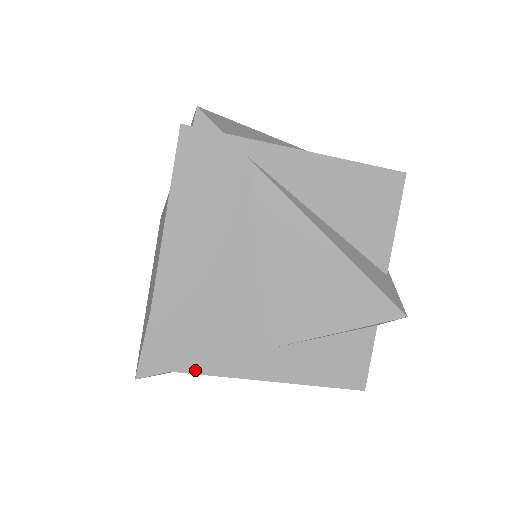
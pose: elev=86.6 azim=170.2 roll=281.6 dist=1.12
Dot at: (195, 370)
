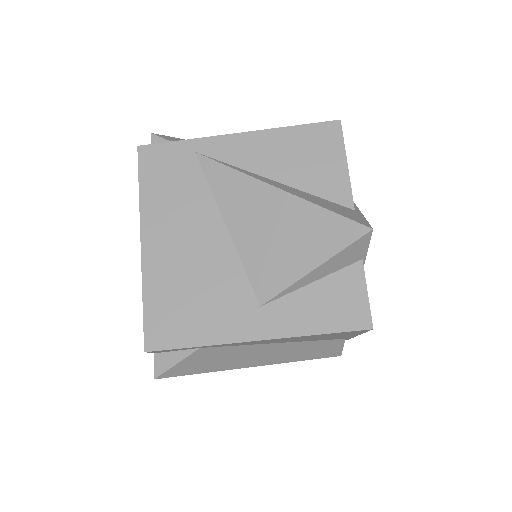
Dot at: (193, 343)
